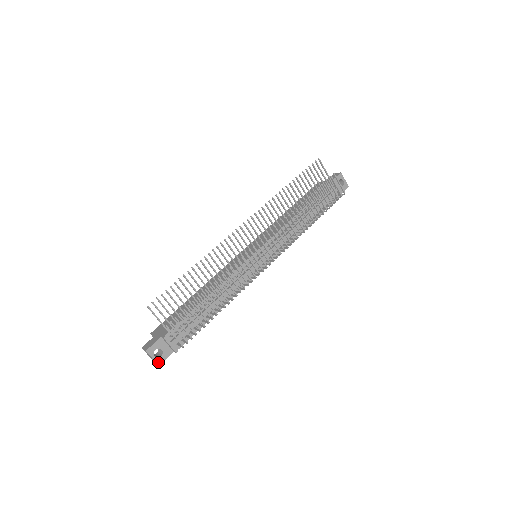
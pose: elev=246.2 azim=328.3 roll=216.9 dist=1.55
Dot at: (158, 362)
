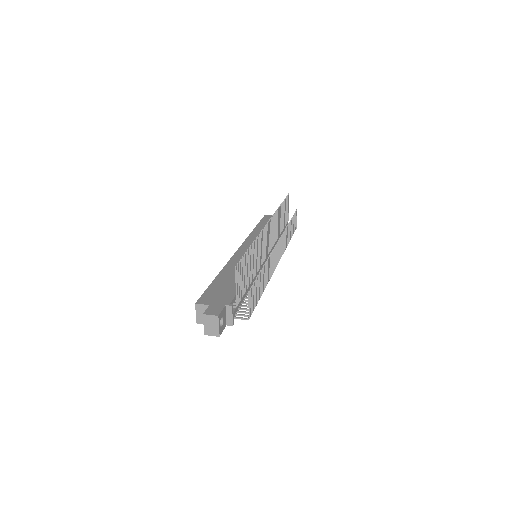
Dot at: (220, 332)
